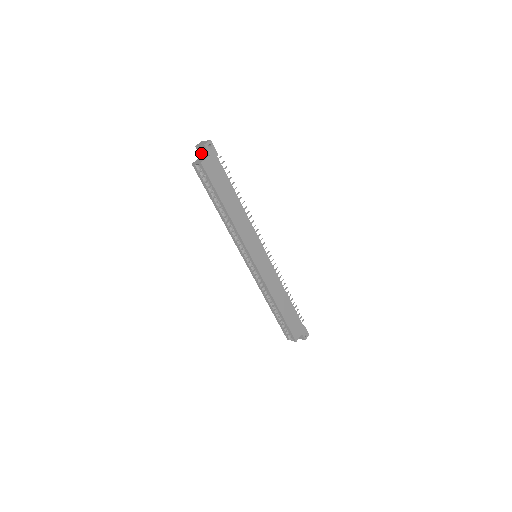
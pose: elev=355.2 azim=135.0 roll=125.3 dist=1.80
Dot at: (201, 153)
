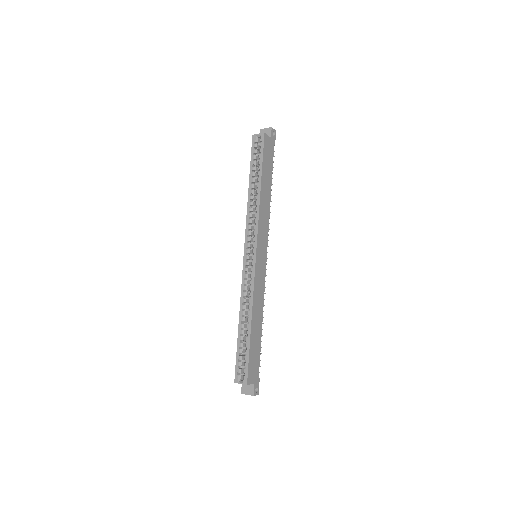
Dot at: occluded
